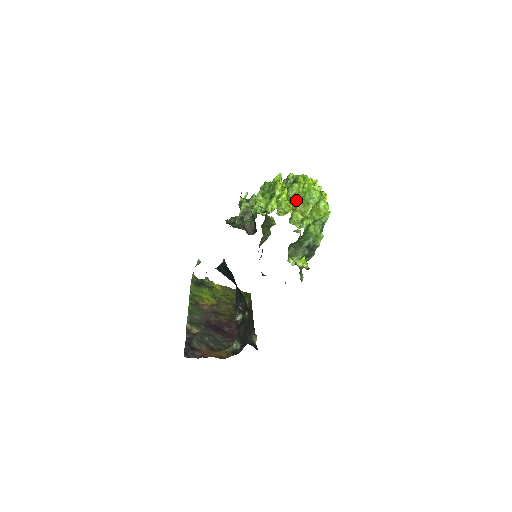
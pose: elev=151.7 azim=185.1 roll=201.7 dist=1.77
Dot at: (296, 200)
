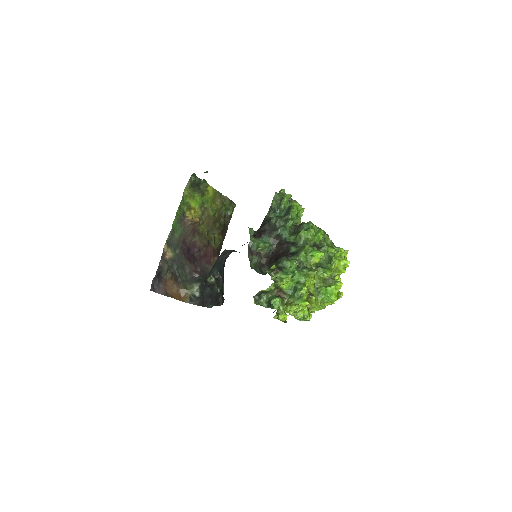
Dot at: (314, 299)
